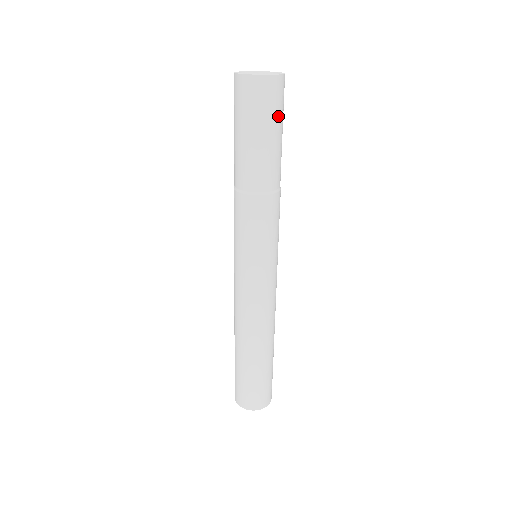
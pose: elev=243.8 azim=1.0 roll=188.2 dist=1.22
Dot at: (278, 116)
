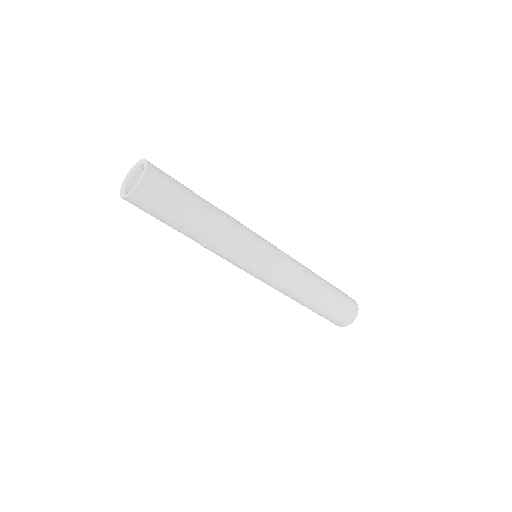
Dot at: (174, 184)
